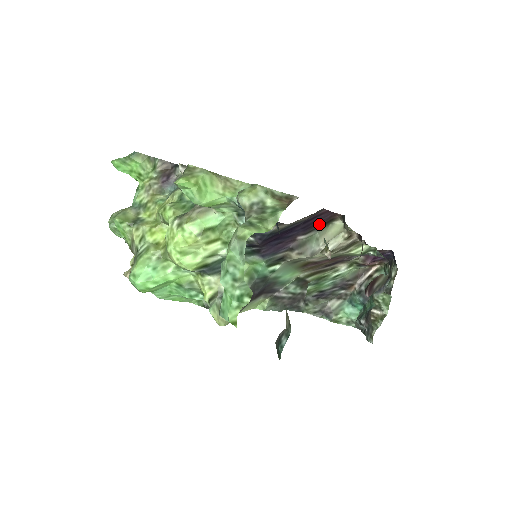
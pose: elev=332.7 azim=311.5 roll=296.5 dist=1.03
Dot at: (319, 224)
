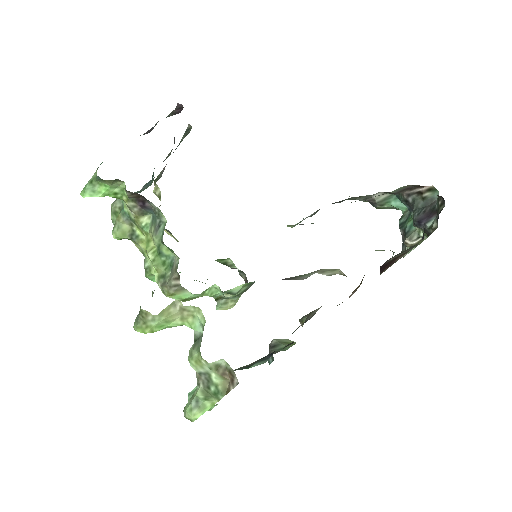
Dot at: occluded
